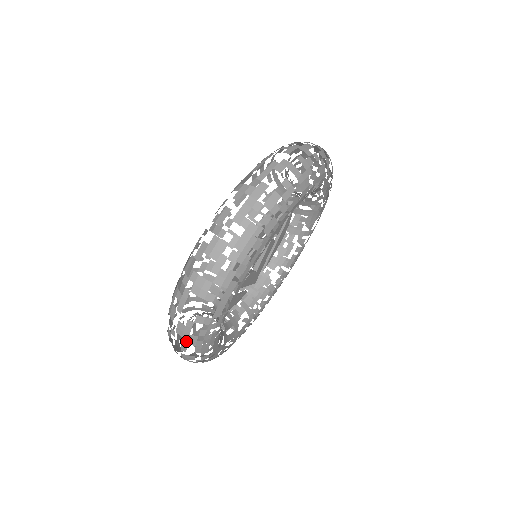
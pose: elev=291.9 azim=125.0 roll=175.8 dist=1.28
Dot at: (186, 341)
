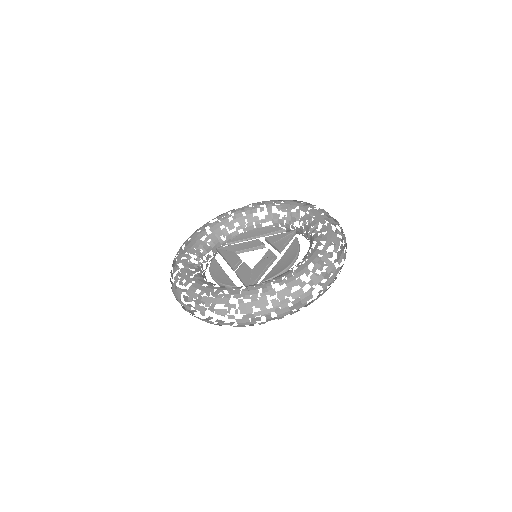
Dot at: occluded
